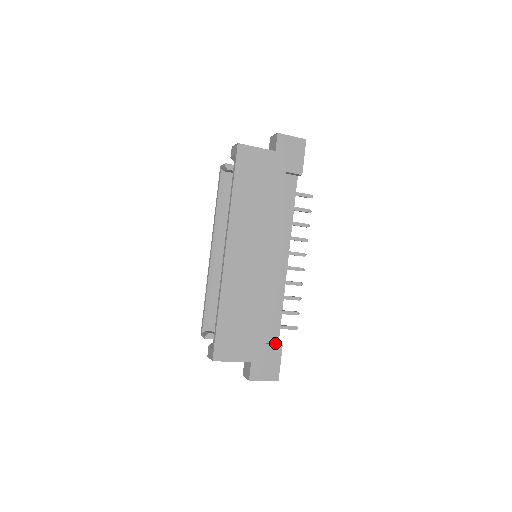
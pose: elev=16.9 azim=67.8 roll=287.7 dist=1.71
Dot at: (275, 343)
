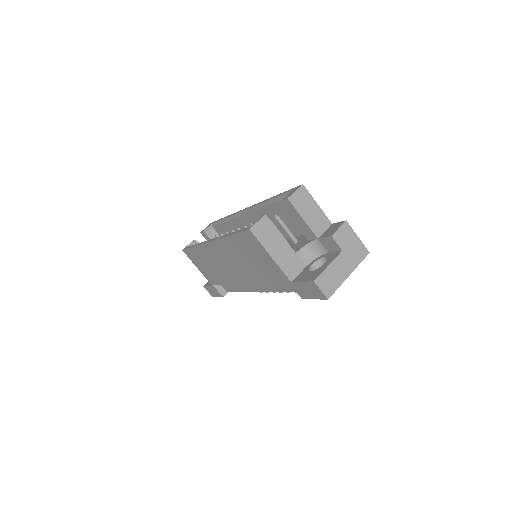
Dot at: occluded
